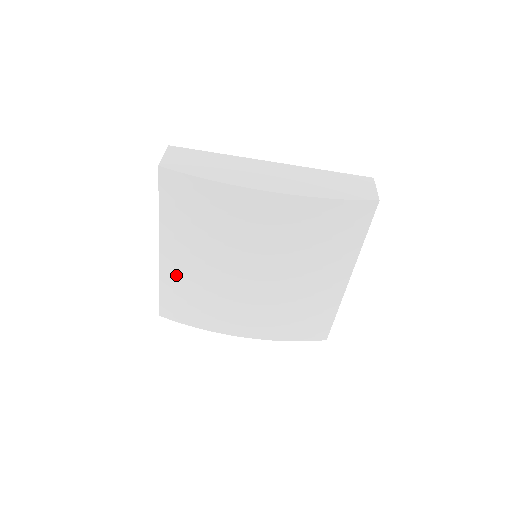
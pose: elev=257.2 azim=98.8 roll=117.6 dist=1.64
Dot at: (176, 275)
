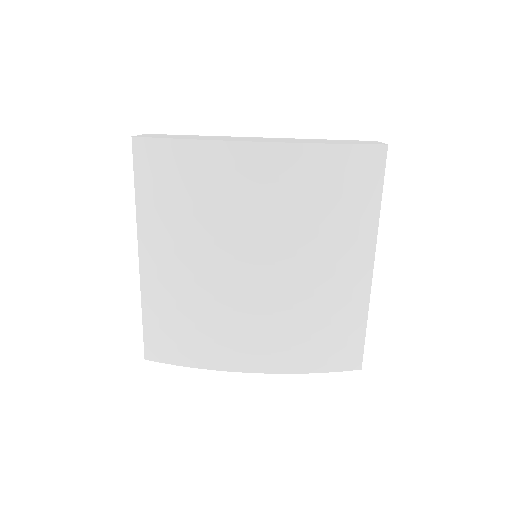
Dot at: (161, 288)
